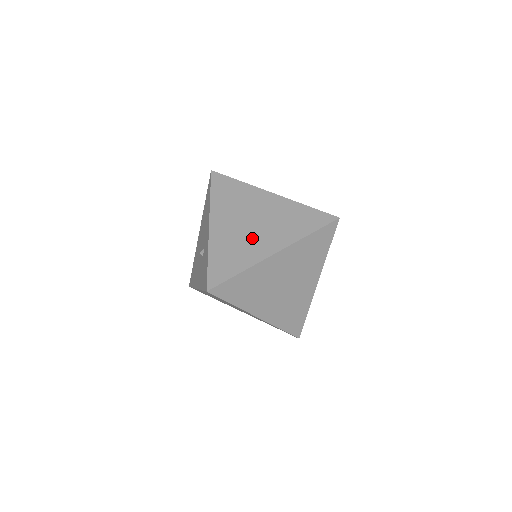
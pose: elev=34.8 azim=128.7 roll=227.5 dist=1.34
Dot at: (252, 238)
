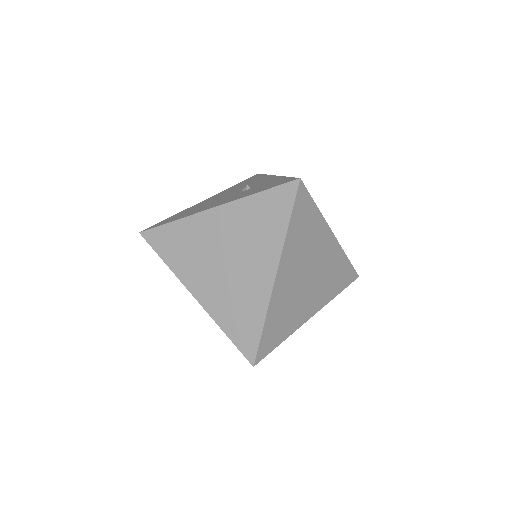
Dot at: occluded
